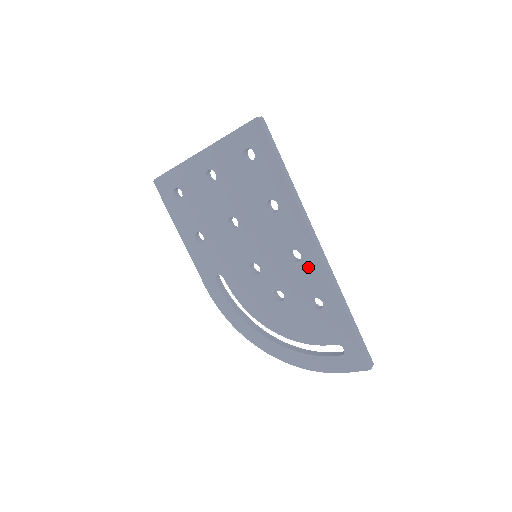
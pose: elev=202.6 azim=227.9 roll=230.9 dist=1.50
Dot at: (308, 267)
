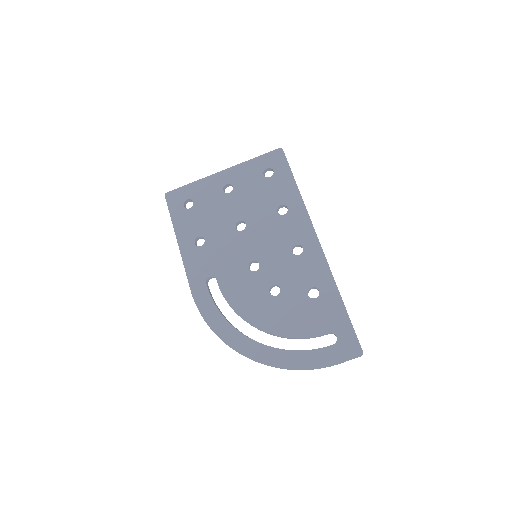
Dot at: (309, 259)
